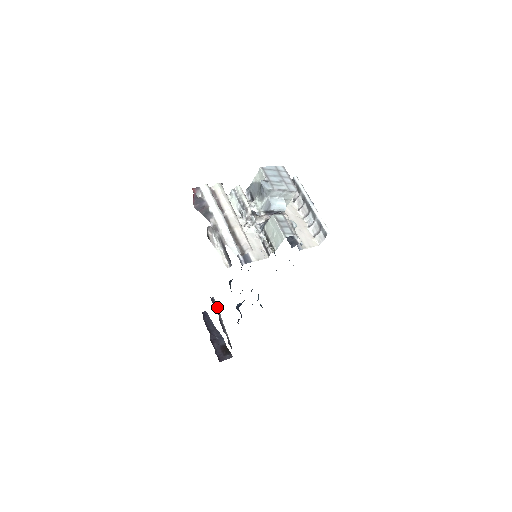
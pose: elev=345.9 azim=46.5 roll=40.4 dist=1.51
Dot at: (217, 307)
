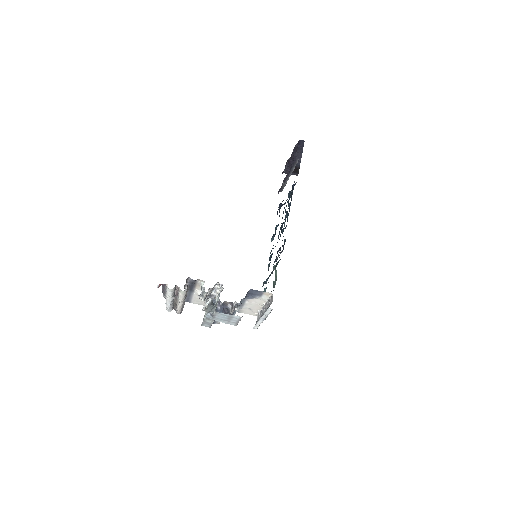
Dot at: occluded
